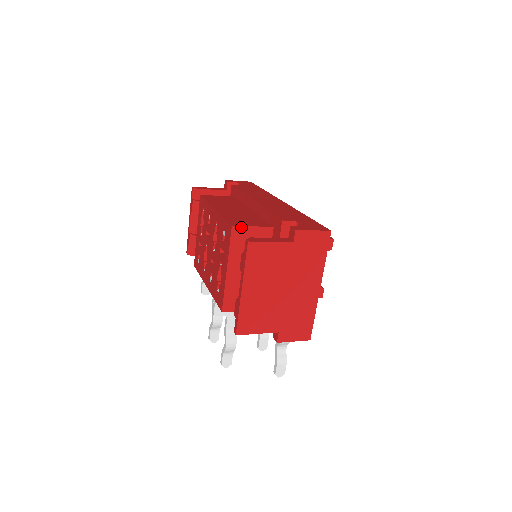
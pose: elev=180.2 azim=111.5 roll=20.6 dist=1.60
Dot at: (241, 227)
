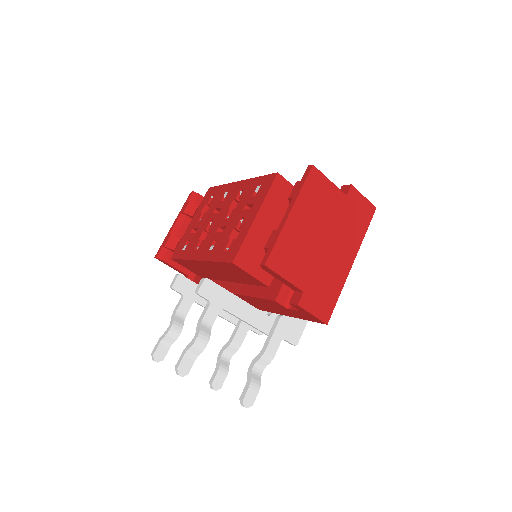
Dot at: (284, 180)
